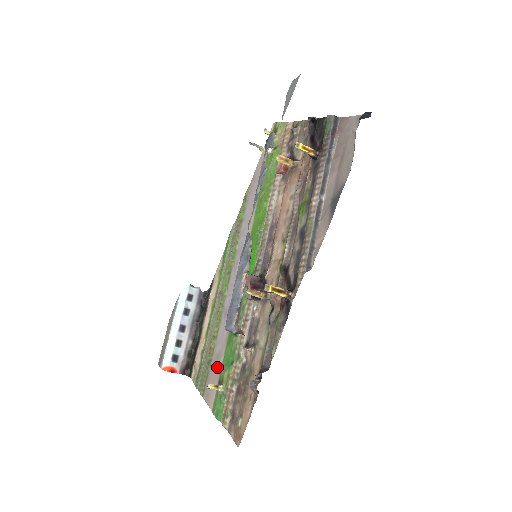
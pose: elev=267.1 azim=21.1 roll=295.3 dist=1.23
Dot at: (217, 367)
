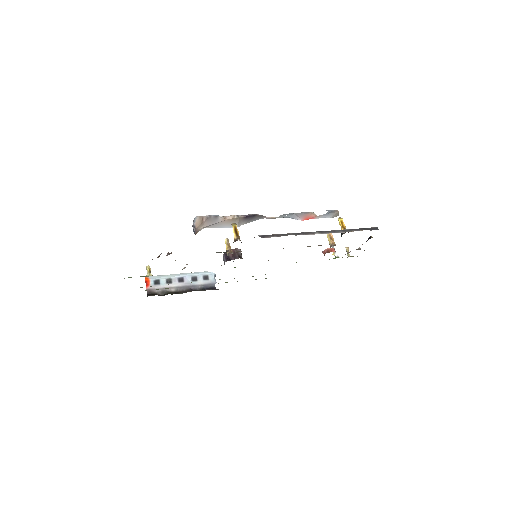
Dot at: occluded
